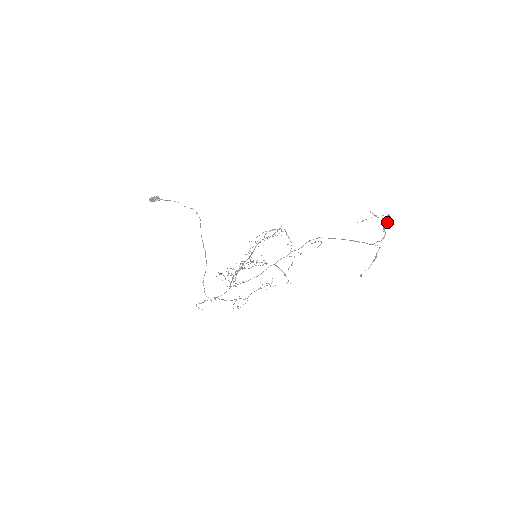
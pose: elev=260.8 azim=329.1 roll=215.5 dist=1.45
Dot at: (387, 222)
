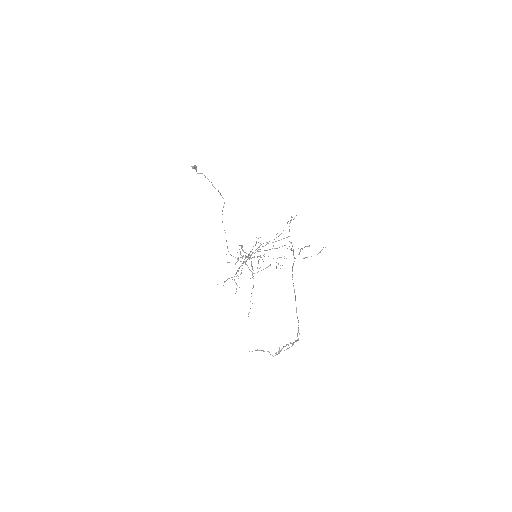
Dot at: (278, 353)
